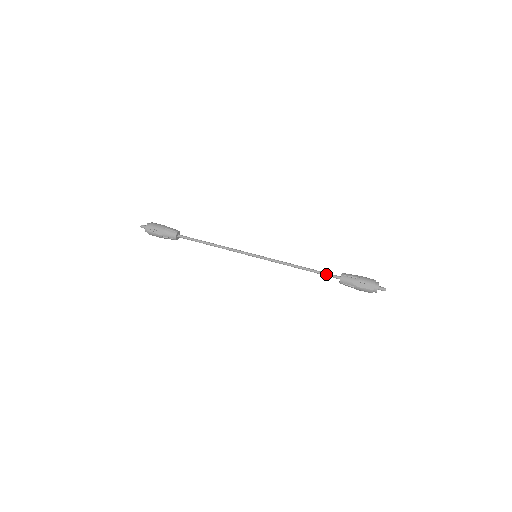
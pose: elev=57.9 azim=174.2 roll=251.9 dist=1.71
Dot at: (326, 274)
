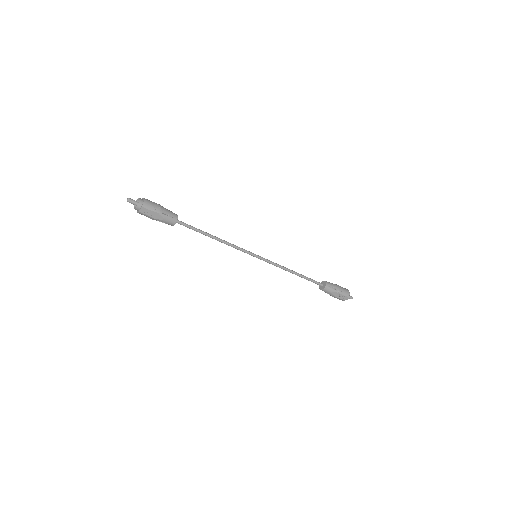
Dot at: (313, 281)
